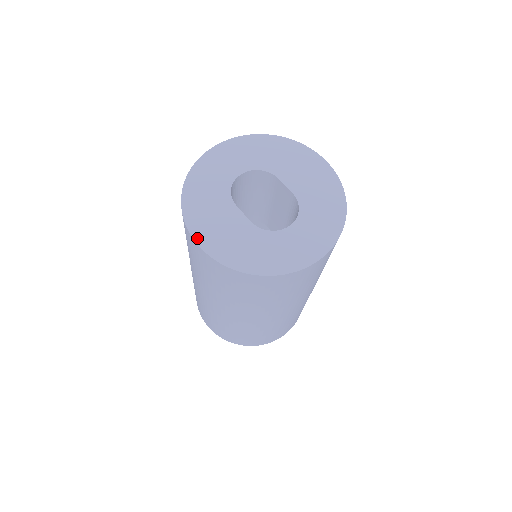
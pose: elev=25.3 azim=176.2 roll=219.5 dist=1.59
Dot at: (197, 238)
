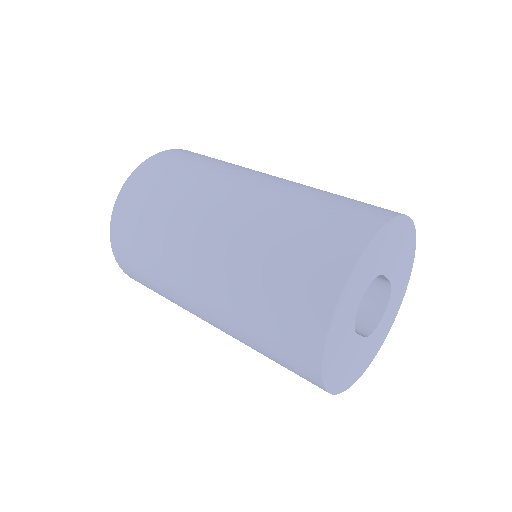
Dot at: (334, 391)
